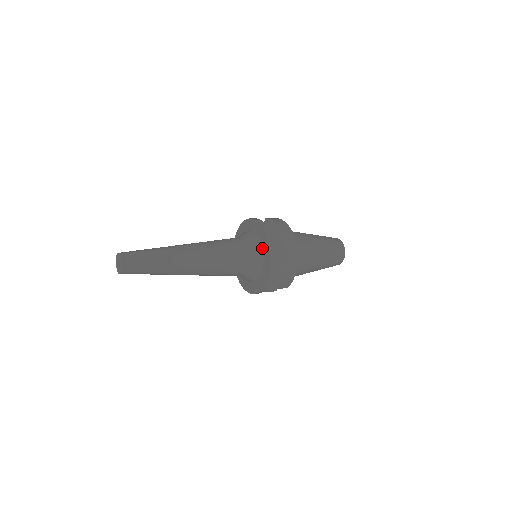
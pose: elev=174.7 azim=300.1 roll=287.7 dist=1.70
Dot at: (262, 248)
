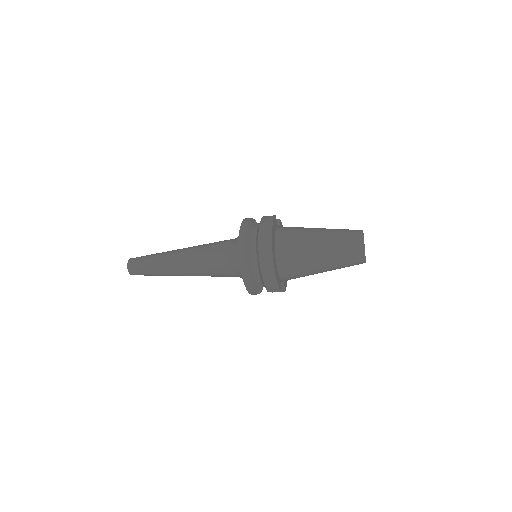
Dot at: occluded
